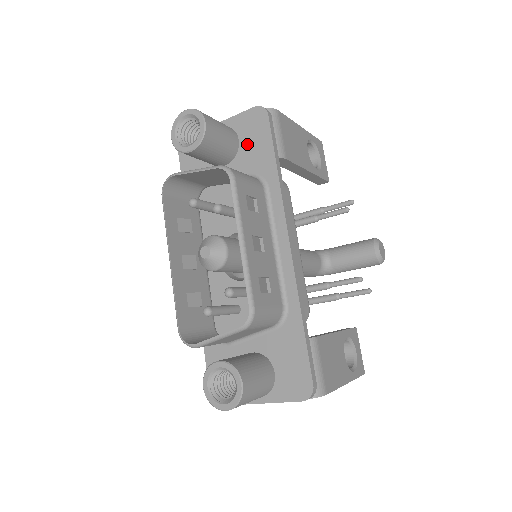
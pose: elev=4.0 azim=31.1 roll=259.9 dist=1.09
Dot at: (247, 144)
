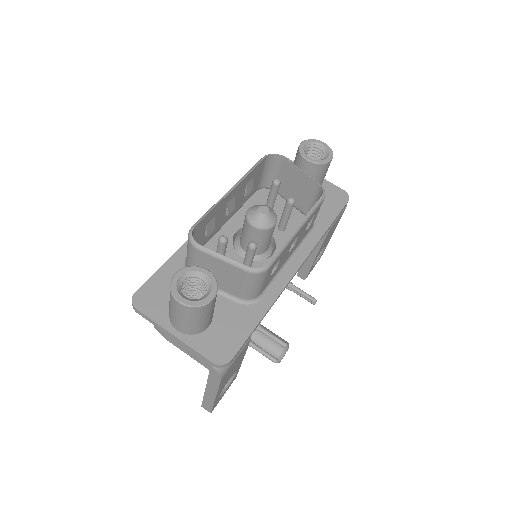
Dot at: occluded
